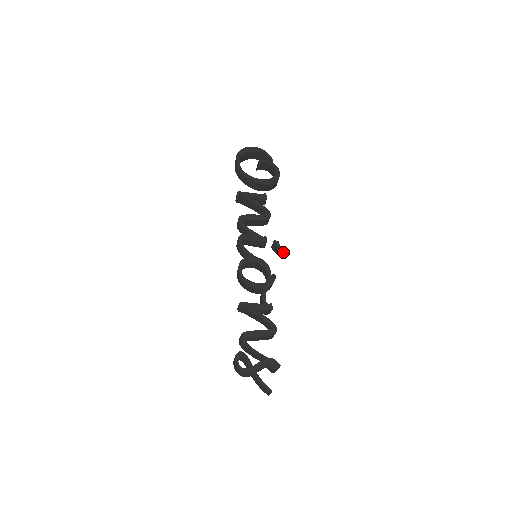
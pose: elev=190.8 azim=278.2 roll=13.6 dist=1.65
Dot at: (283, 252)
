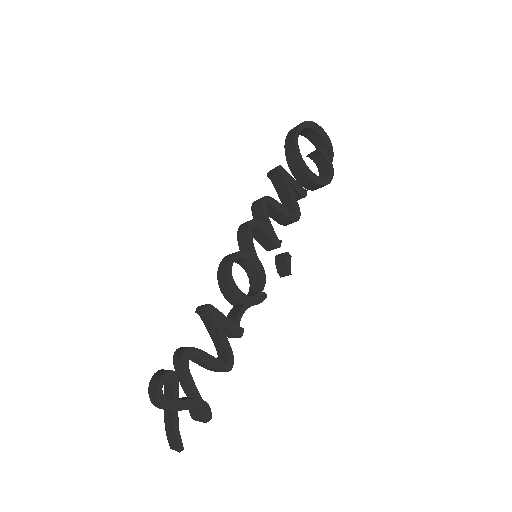
Dot at: (289, 272)
